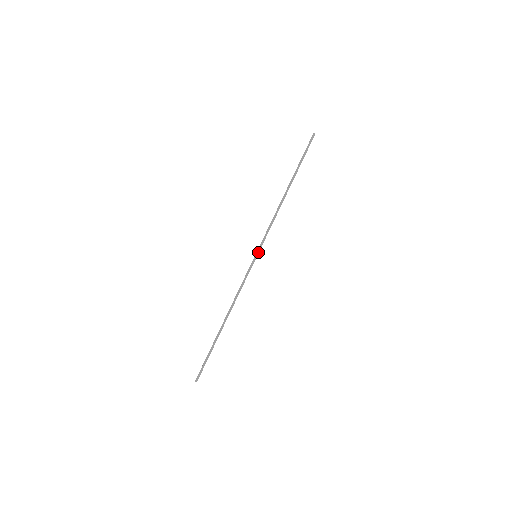
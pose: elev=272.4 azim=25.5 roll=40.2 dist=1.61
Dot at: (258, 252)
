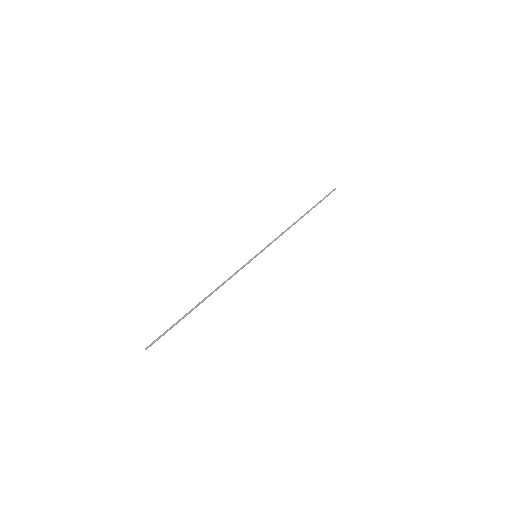
Dot at: (259, 253)
